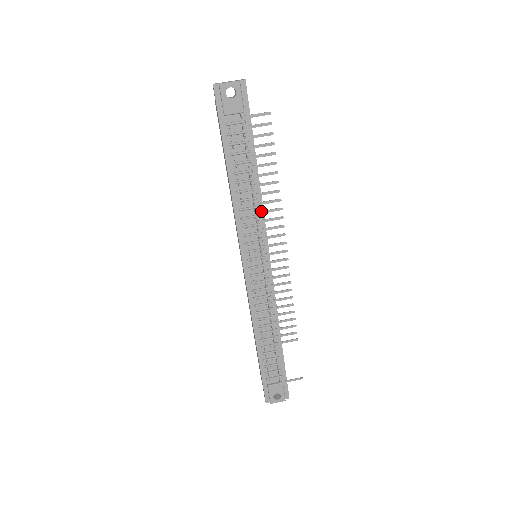
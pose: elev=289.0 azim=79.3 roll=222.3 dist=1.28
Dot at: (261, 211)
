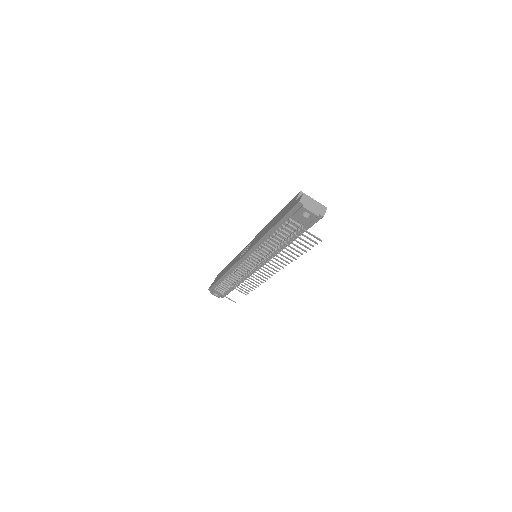
Dot at: (273, 257)
